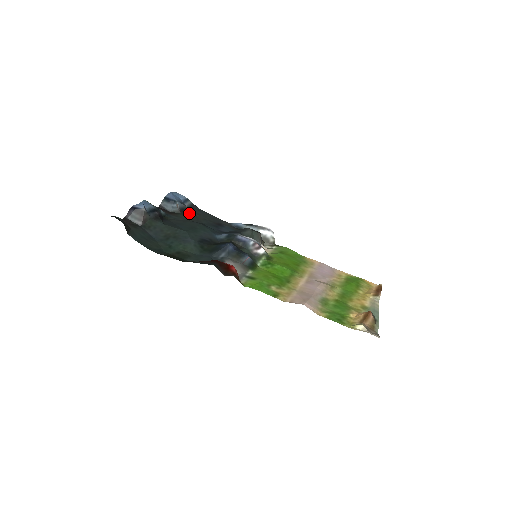
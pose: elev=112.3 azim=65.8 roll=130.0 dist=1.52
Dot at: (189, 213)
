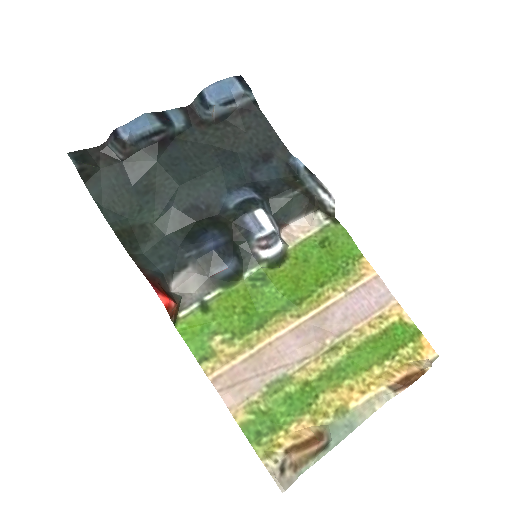
Dot at: (232, 124)
